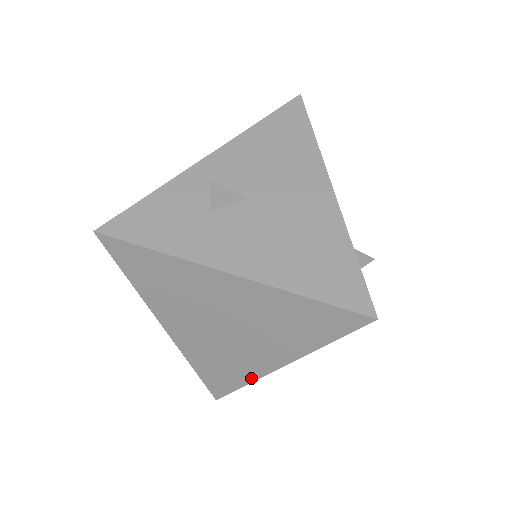
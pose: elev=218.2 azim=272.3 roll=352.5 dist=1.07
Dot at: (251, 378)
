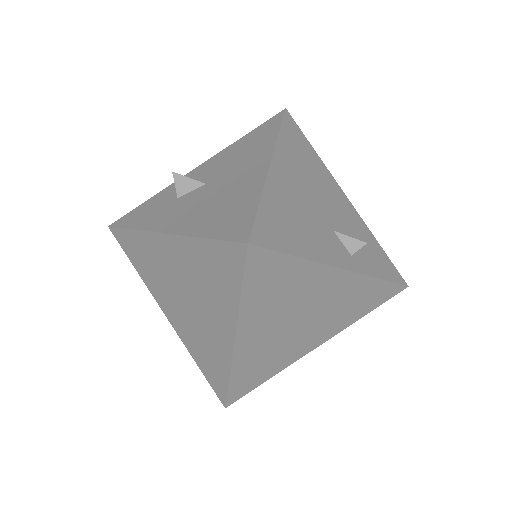
Dot at: (227, 366)
